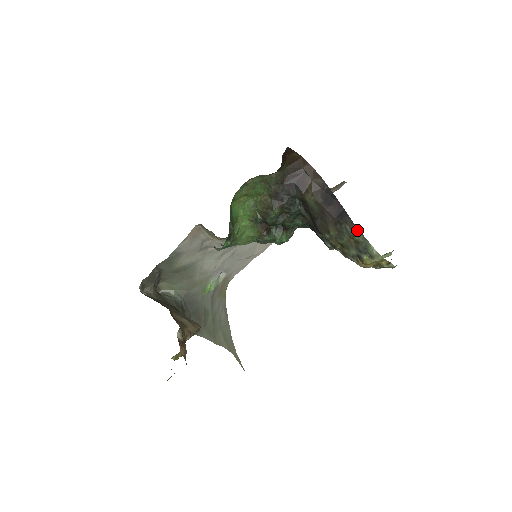
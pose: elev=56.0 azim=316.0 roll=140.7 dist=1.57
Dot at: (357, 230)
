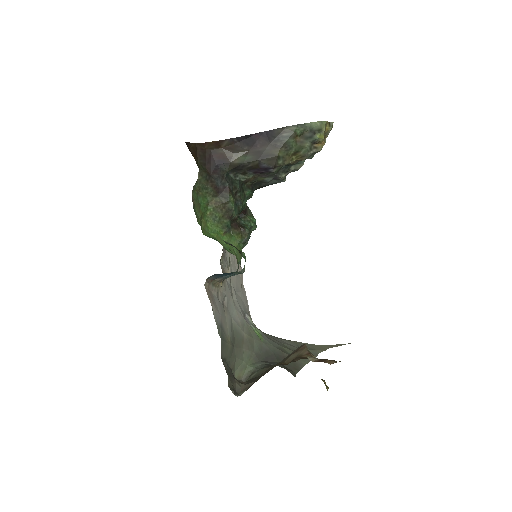
Dot at: (292, 127)
